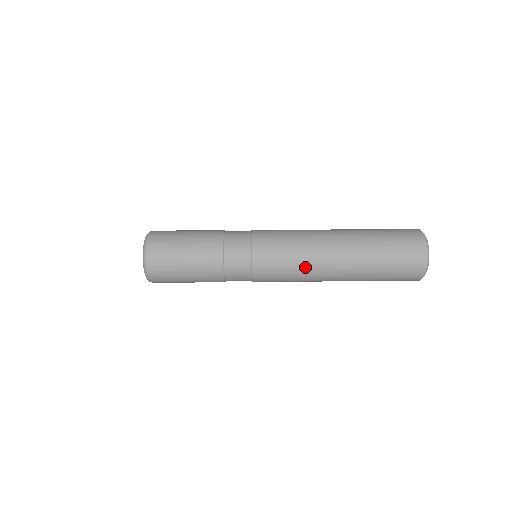
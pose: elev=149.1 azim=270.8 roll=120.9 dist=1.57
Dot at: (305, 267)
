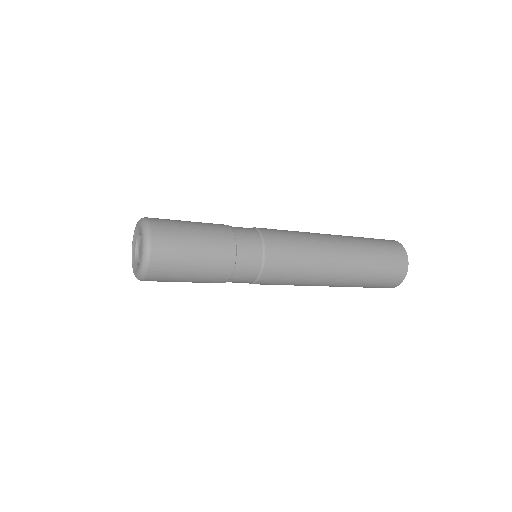
Dot at: (311, 272)
